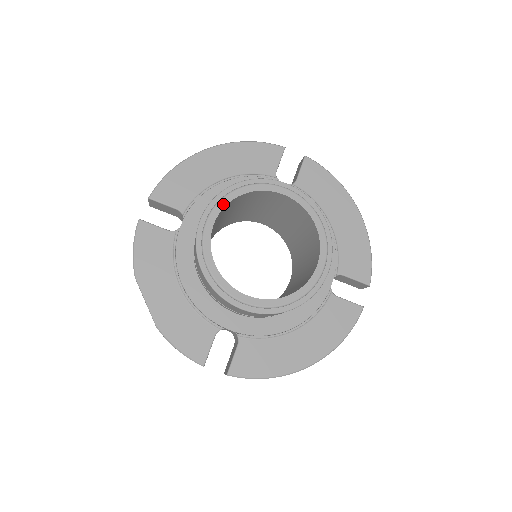
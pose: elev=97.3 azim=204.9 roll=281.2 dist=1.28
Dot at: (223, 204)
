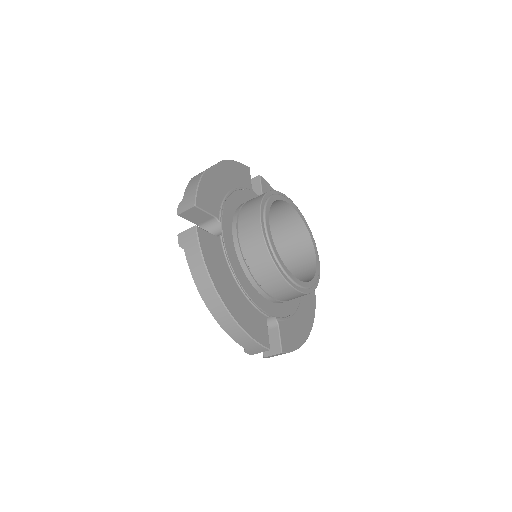
Dot at: (297, 210)
